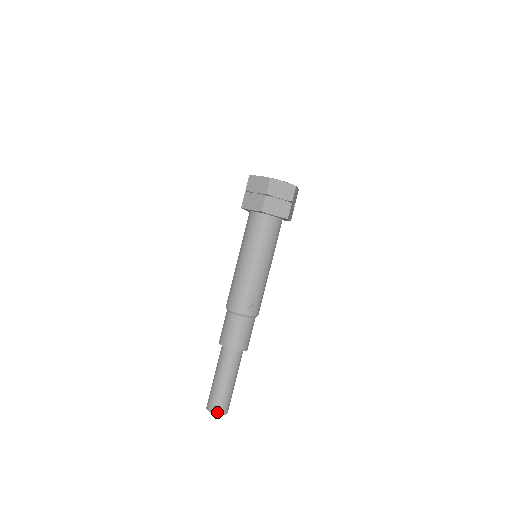
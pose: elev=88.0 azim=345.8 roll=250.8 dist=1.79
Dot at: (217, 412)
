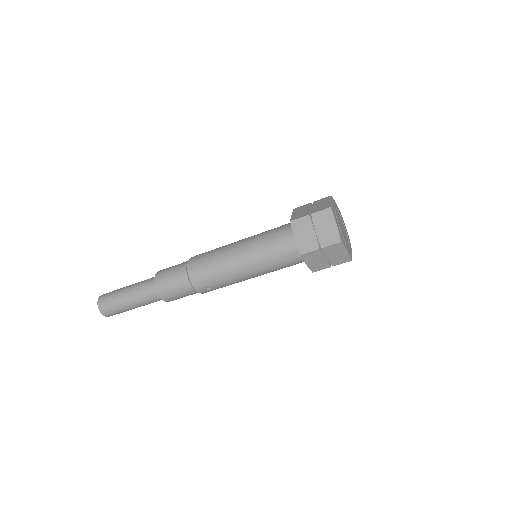
Dot at: (104, 313)
